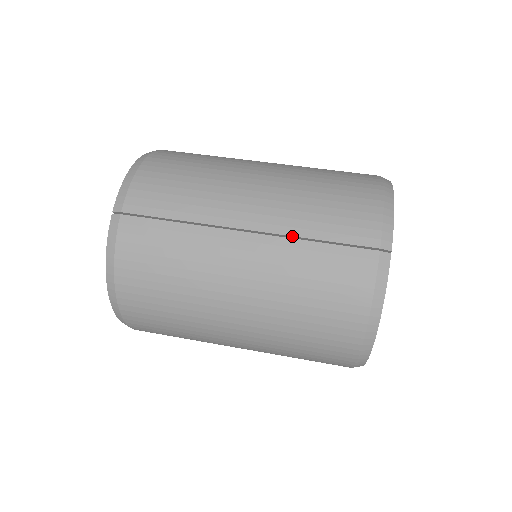
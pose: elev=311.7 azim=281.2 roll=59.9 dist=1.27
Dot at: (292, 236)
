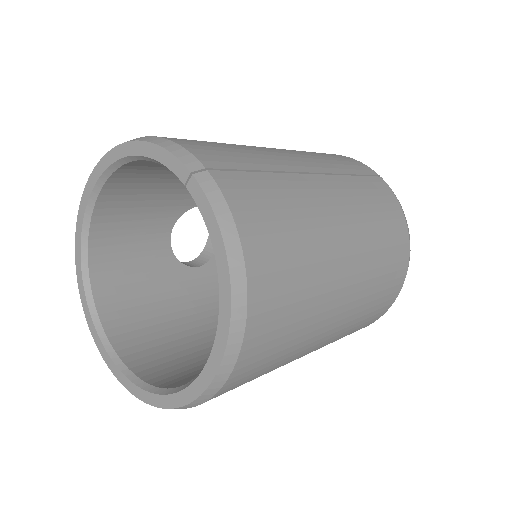
Dot at: (339, 174)
